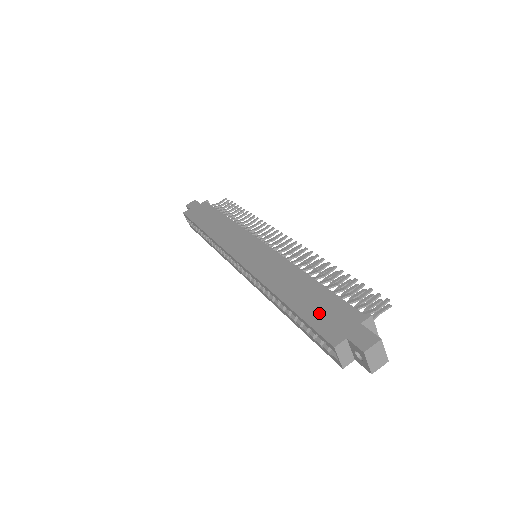
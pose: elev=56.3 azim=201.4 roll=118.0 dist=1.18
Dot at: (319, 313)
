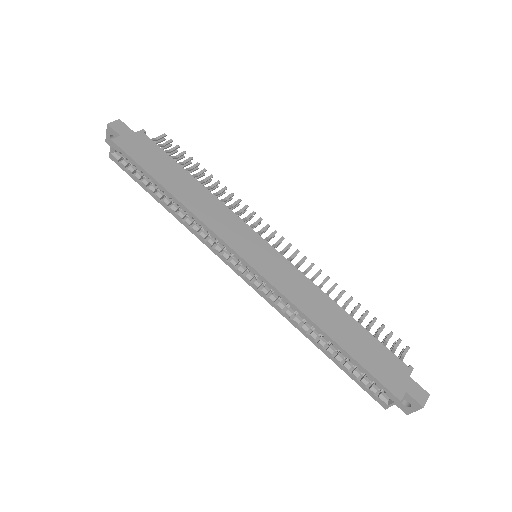
Dot at: (373, 360)
